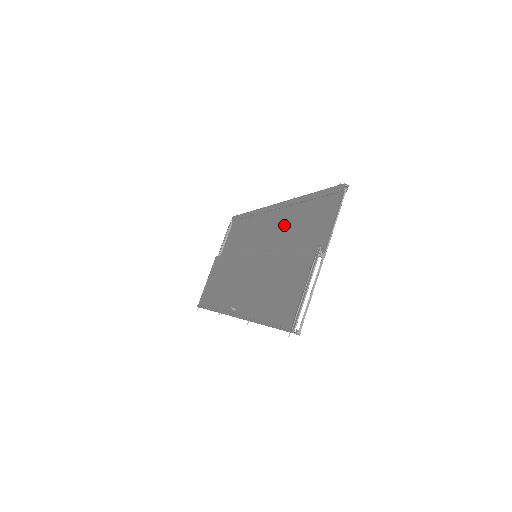
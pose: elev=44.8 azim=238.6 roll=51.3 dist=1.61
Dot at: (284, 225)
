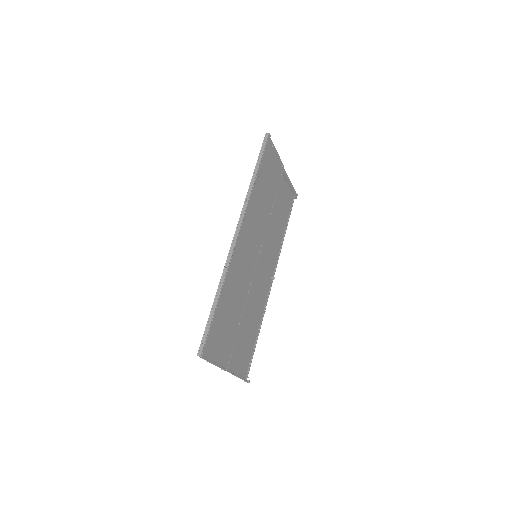
Dot at: (236, 277)
